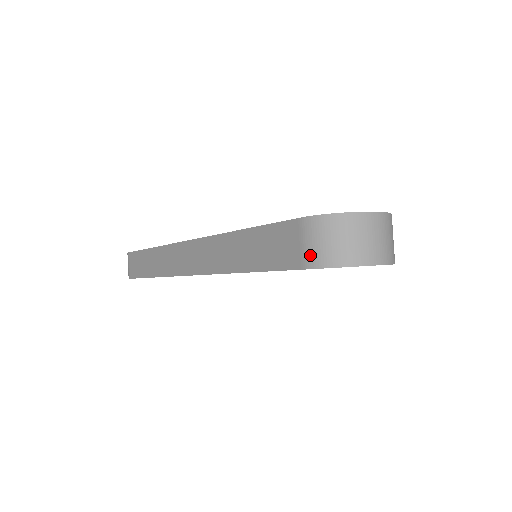
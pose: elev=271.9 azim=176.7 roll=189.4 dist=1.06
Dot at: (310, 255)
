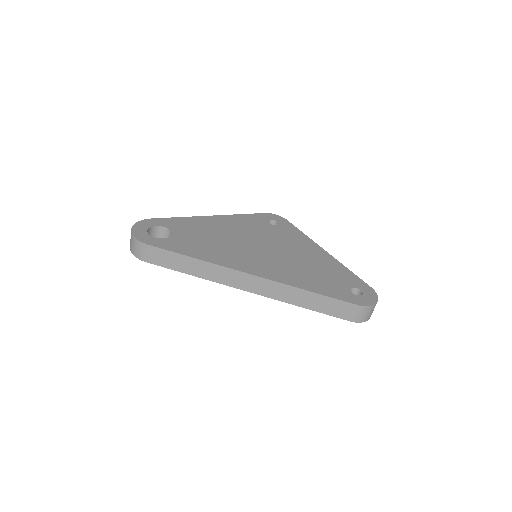
Dot at: (357, 318)
